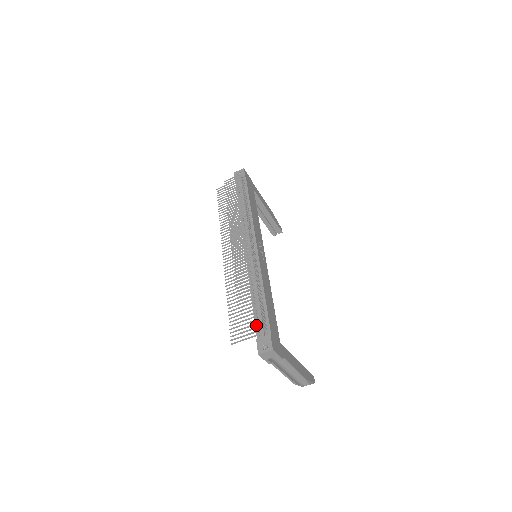
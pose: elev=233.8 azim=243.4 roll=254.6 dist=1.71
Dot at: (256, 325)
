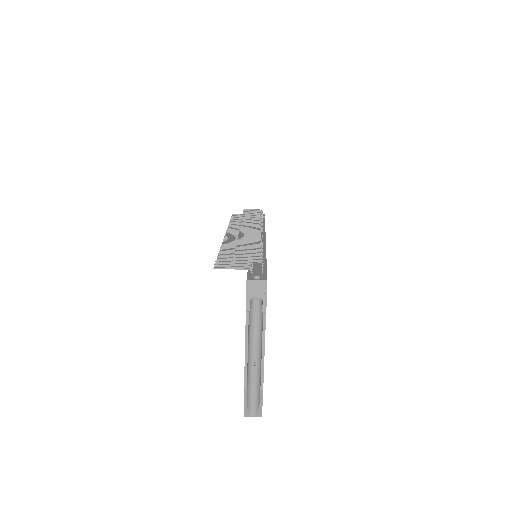
Dot at: occluded
